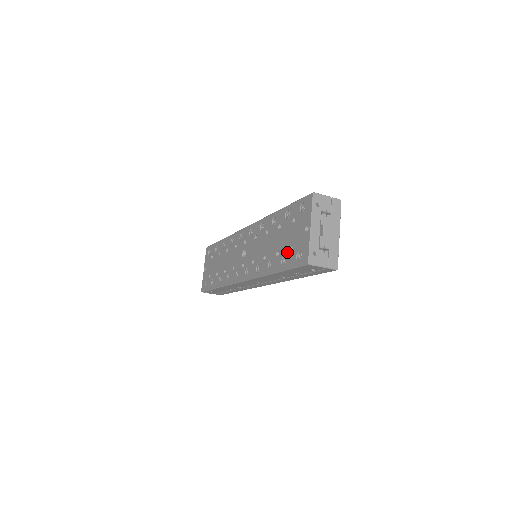
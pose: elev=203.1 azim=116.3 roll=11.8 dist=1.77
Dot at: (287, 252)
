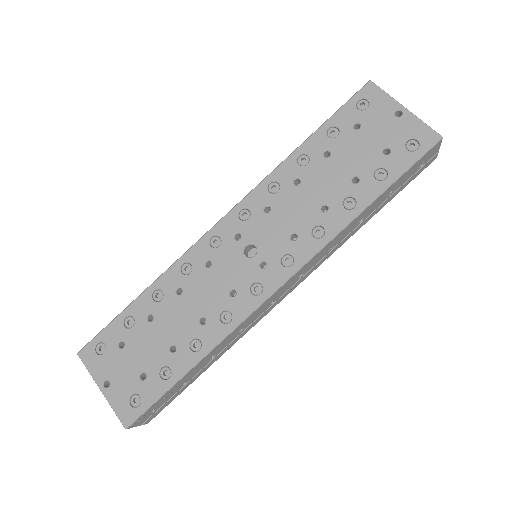
Dot at: (380, 161)
